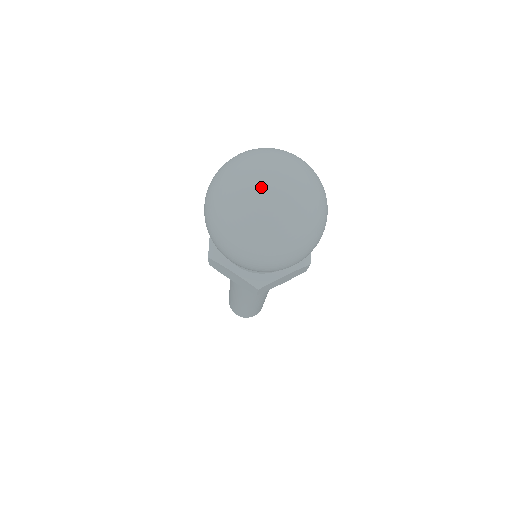
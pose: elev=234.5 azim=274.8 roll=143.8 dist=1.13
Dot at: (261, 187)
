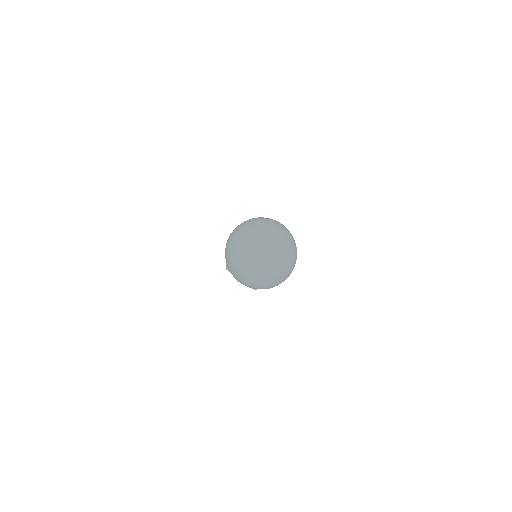
Dot at: (258, 255)
